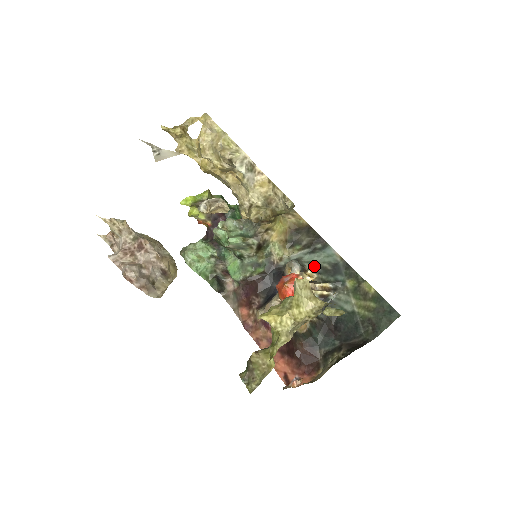
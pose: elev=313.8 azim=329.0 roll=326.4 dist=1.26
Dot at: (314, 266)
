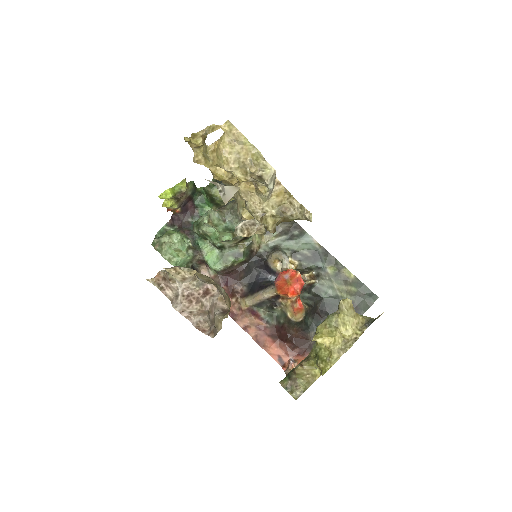
Dot at: (294, 253)
